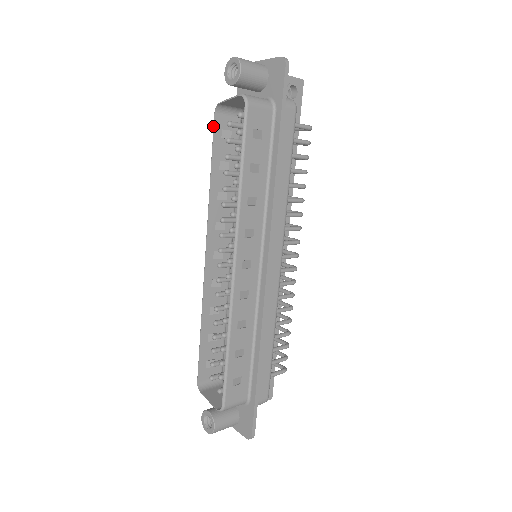
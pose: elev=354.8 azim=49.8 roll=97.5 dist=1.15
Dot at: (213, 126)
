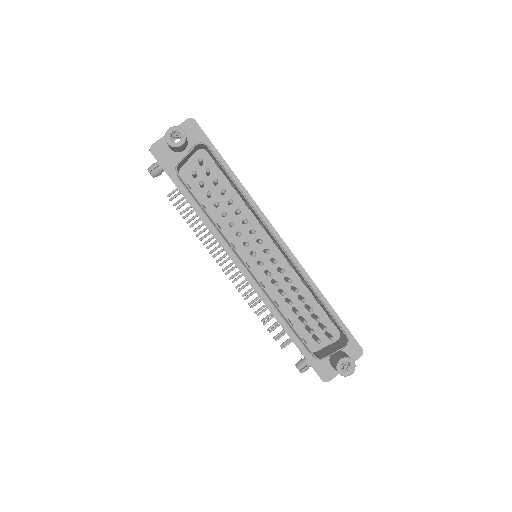
Dot at: (184, 182)
